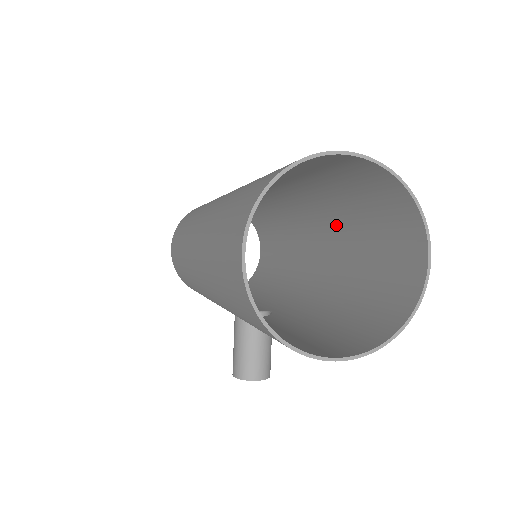
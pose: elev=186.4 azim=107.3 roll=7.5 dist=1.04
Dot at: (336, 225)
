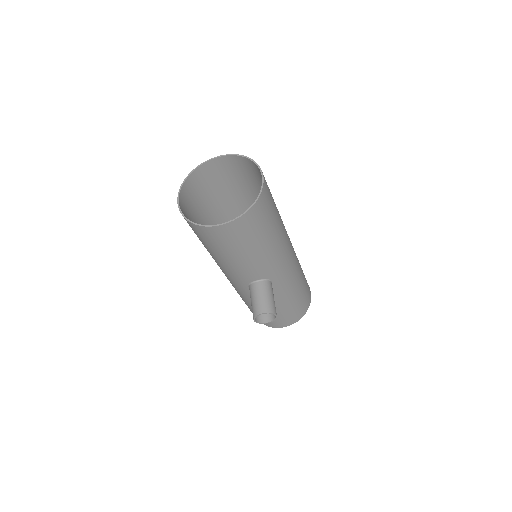
Dot at: occluded
